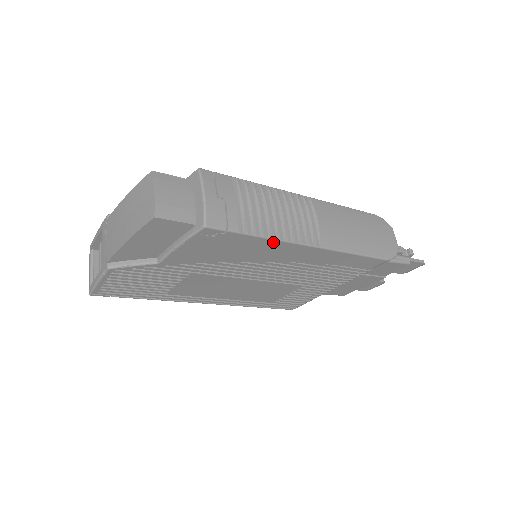
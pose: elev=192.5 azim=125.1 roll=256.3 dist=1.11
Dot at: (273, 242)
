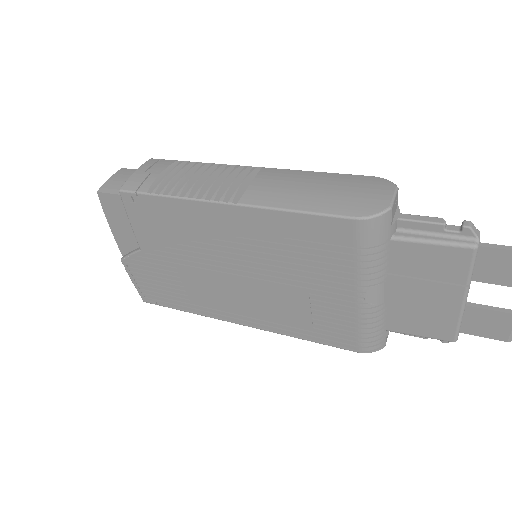
Dot at: (185, 203)
